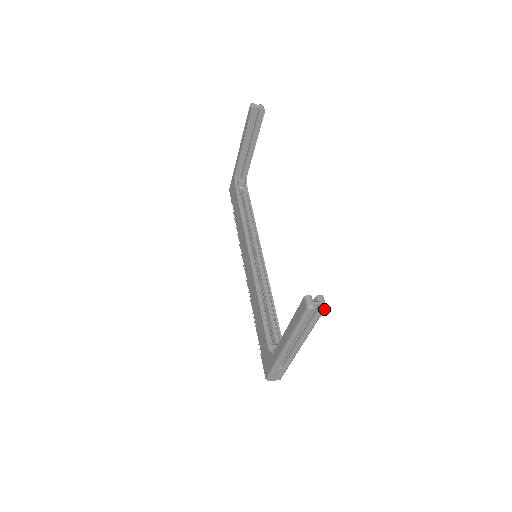
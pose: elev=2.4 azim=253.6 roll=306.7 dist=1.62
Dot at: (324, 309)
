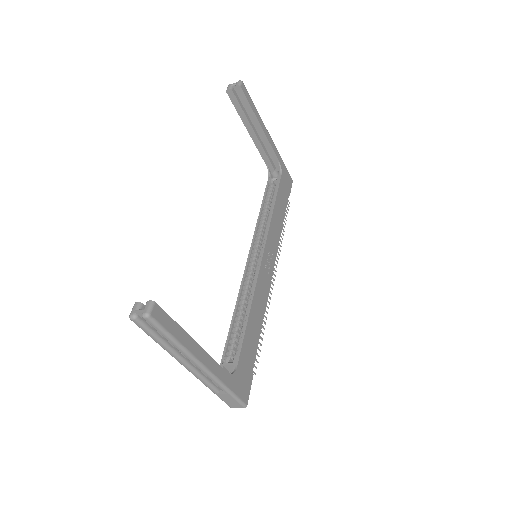
Dot at: (148, 318)
